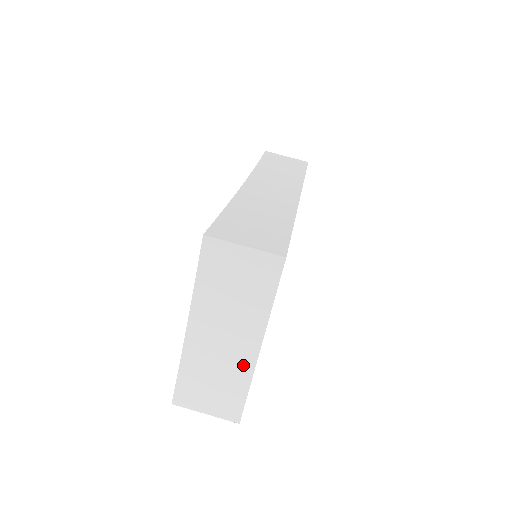
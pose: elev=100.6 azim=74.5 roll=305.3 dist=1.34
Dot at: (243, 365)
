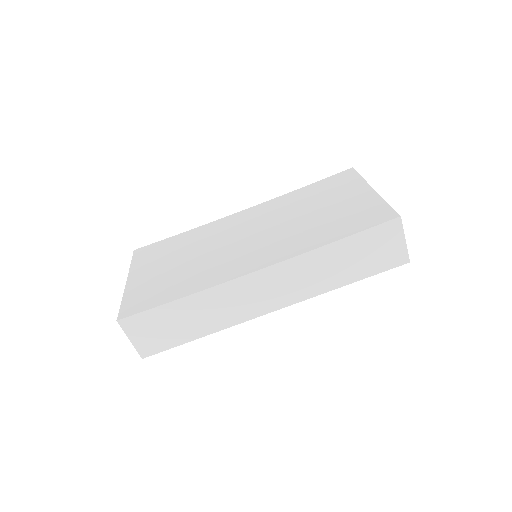
Dot at: occluded
